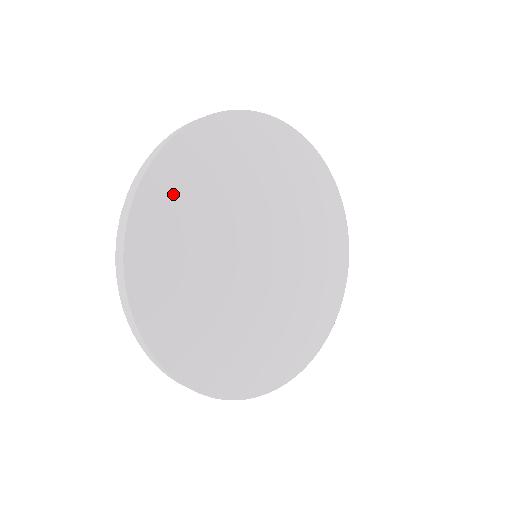
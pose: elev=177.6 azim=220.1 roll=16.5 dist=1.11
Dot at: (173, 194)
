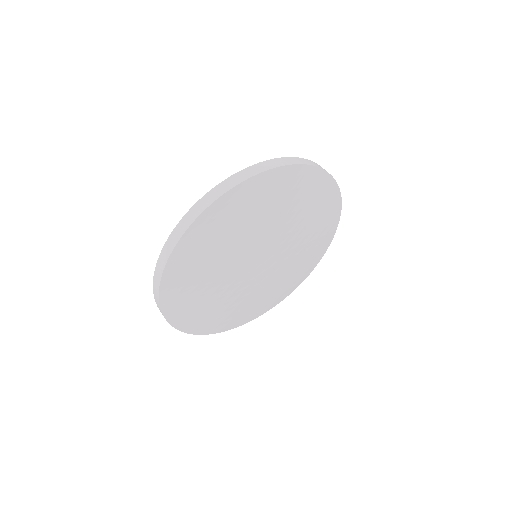
Dot at: (183, 302)
